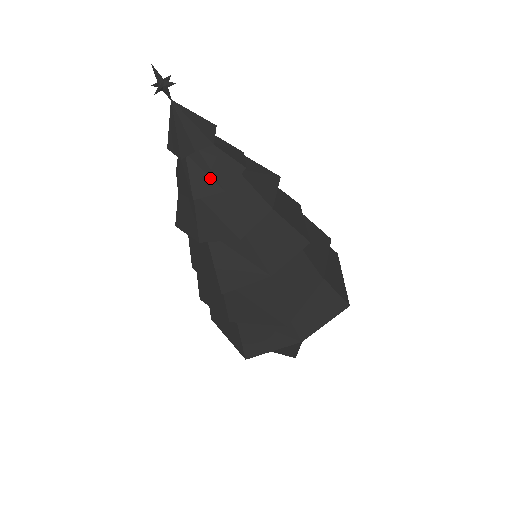
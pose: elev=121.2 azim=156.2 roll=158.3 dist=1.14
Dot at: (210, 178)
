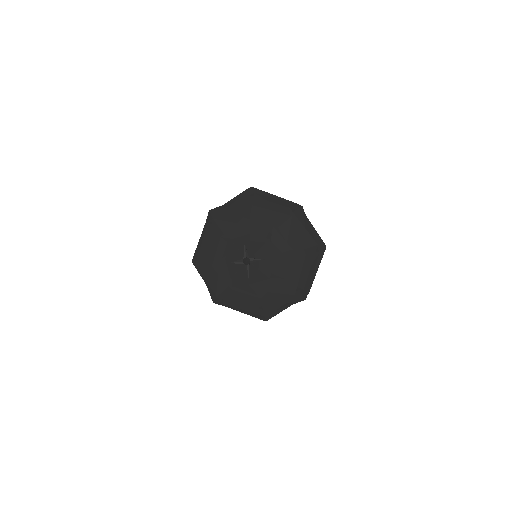
Dot at: (273, 278)
